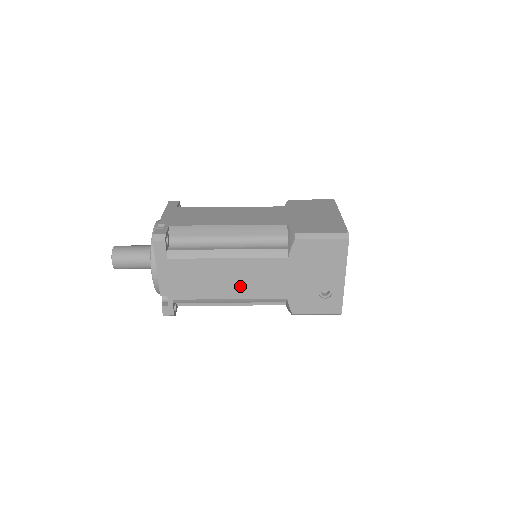
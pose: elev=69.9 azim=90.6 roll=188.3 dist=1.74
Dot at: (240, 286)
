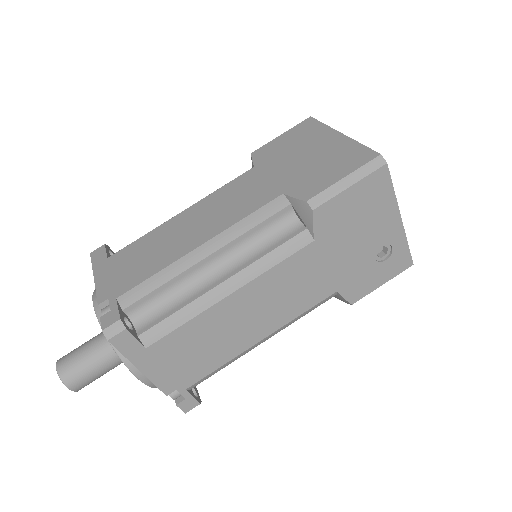
Dot at: (267, 316)
